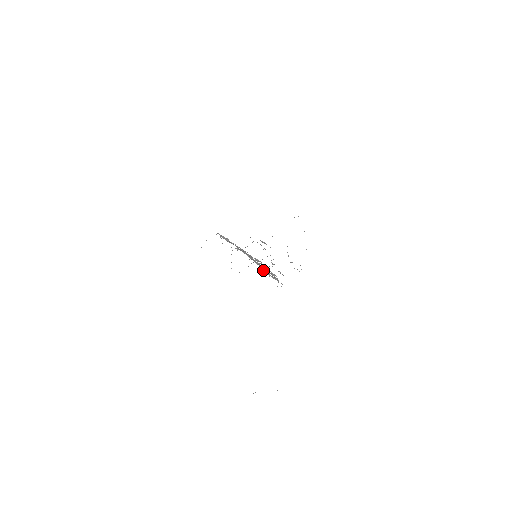
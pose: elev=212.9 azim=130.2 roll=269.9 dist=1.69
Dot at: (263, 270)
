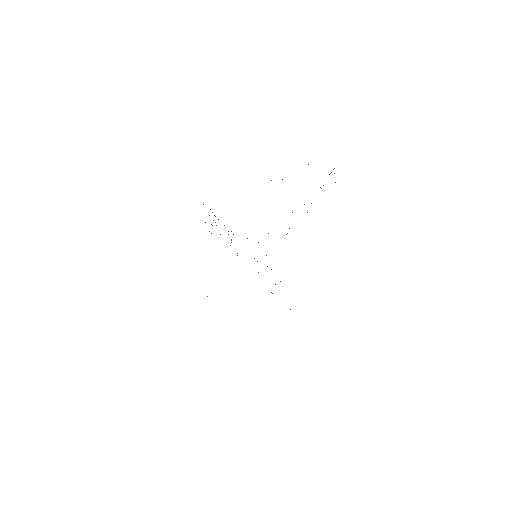
Dot at: occluded
